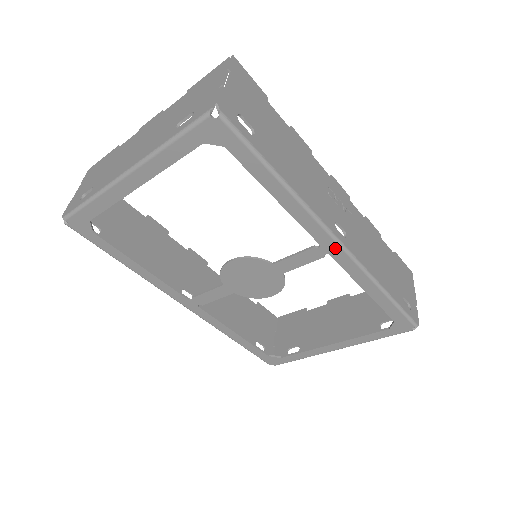
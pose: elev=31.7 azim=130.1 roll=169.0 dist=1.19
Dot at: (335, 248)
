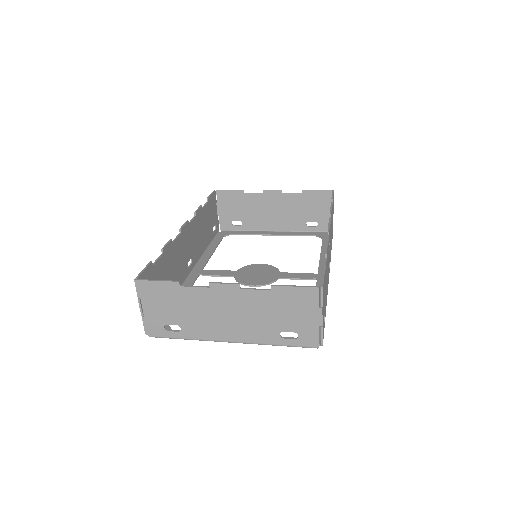
Dot at: occluded
